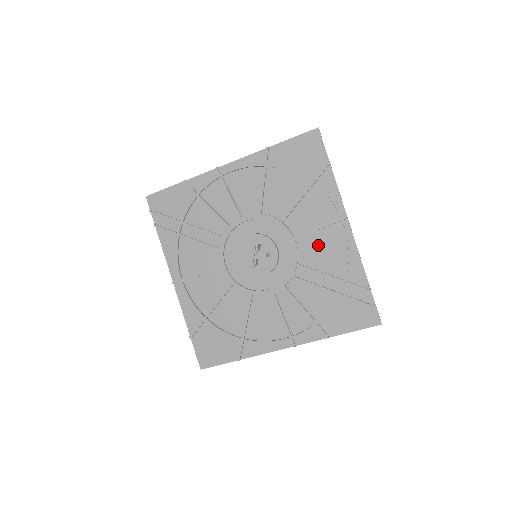
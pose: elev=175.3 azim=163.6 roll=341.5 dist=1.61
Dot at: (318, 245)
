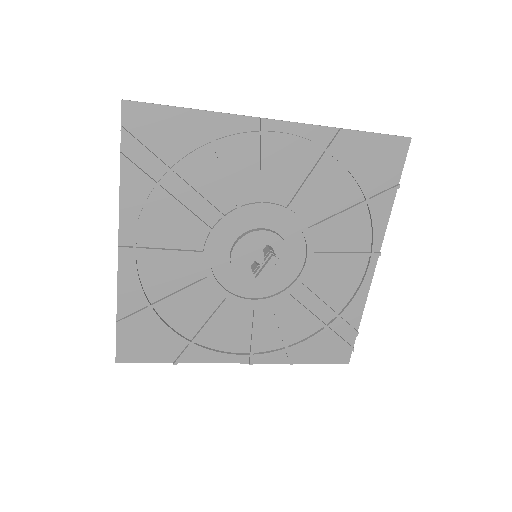
Dot at: (334, 271)
